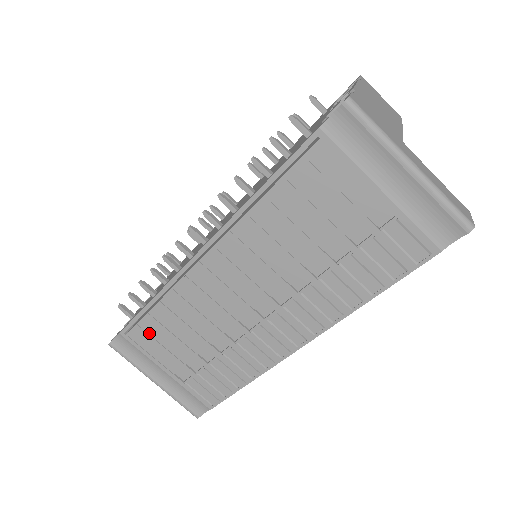
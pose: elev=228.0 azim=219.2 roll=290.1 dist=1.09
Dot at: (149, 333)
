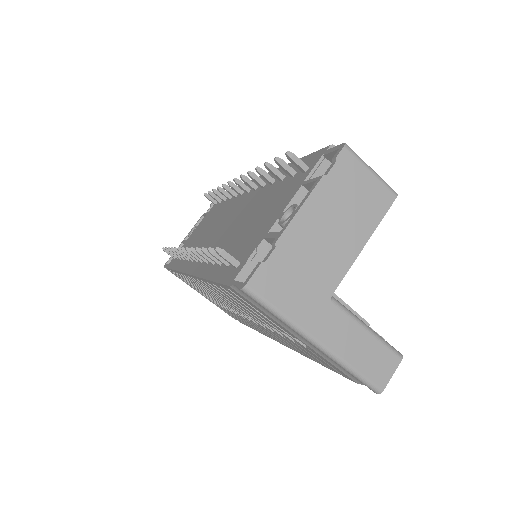
Dot at: (183, 278)
